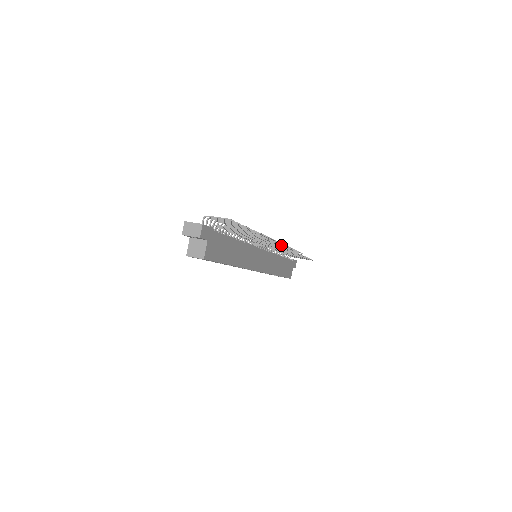
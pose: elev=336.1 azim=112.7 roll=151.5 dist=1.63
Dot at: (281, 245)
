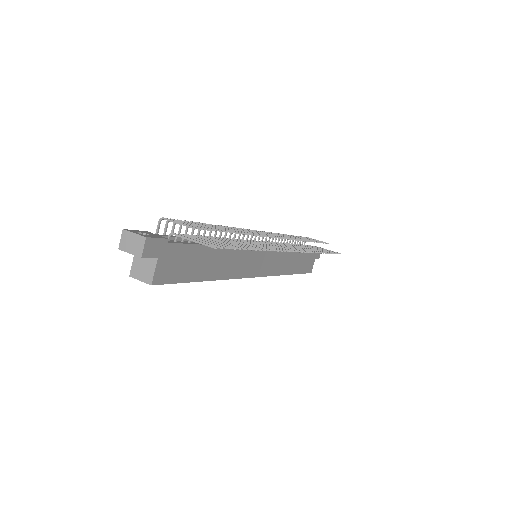
Dot at: occluded
